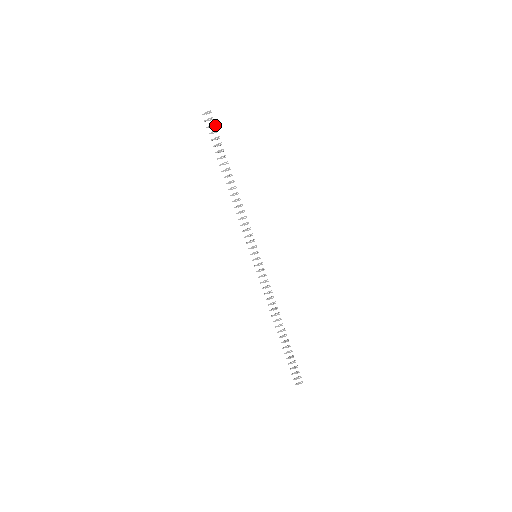
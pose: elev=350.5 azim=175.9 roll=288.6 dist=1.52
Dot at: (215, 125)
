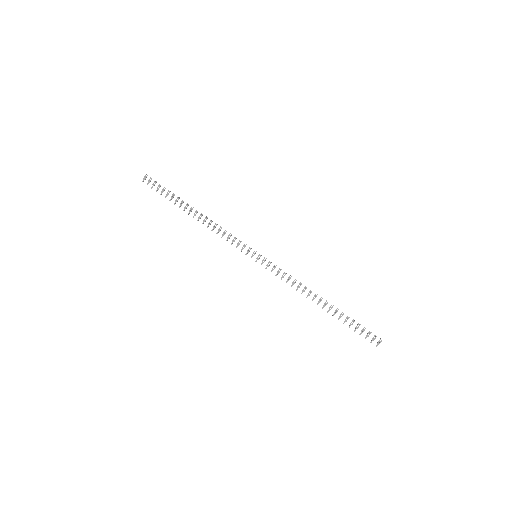
Dot at: (156, 182)
